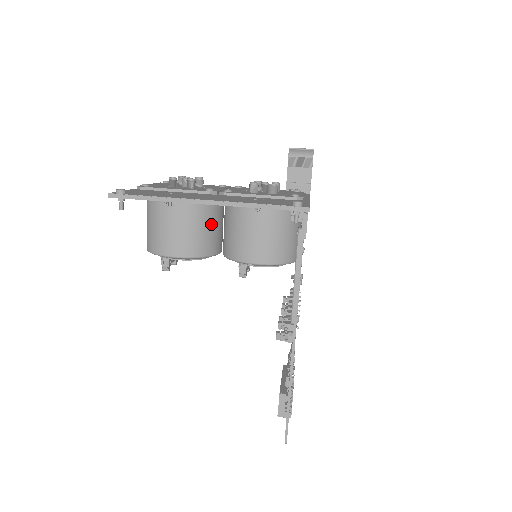
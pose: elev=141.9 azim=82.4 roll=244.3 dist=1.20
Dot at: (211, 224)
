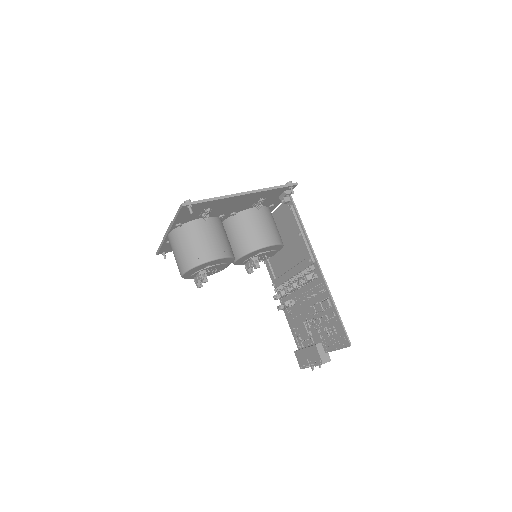
Dot at: (226, 236)
